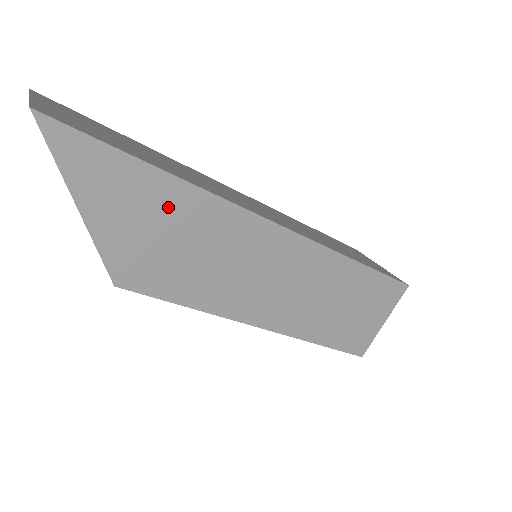
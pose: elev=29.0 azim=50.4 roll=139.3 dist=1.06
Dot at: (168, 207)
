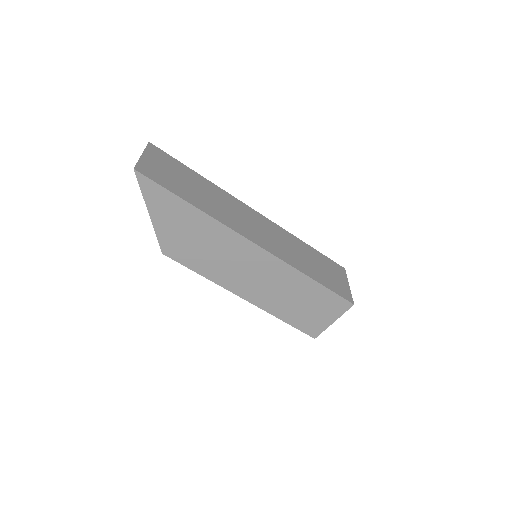
Dot at: (194, 223)
